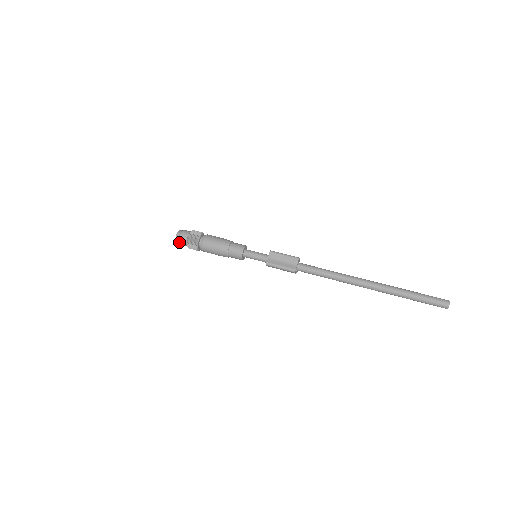
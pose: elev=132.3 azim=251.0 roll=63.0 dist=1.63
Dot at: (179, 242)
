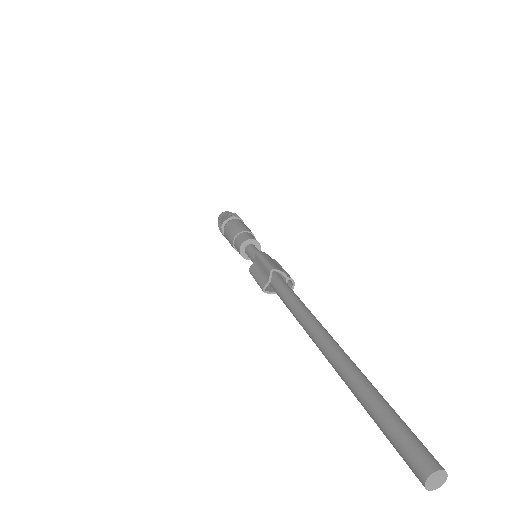
Dot at: occluded
